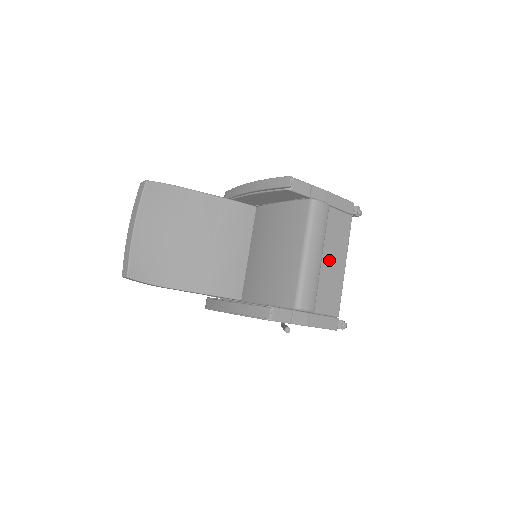
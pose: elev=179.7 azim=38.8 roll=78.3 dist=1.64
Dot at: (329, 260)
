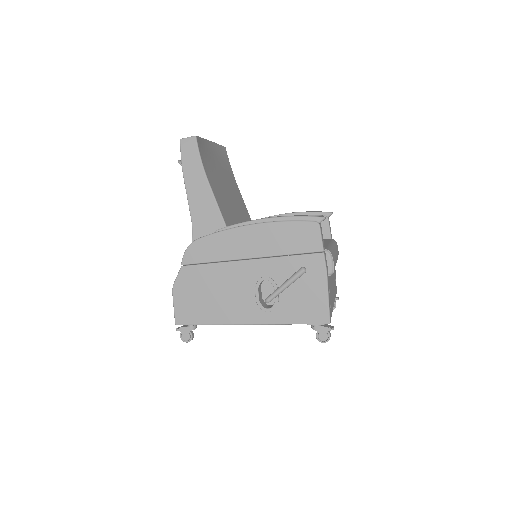
Dot at: (332, 280)
